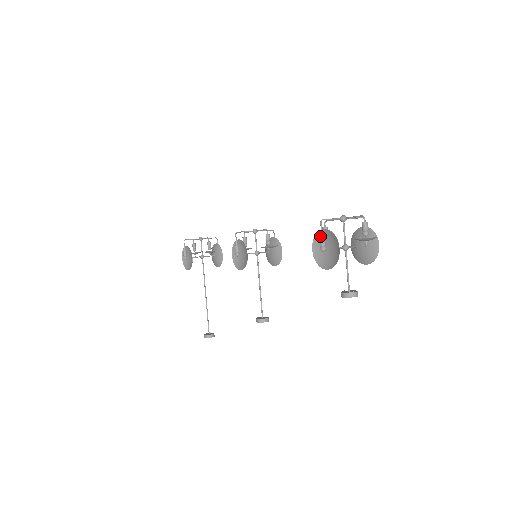
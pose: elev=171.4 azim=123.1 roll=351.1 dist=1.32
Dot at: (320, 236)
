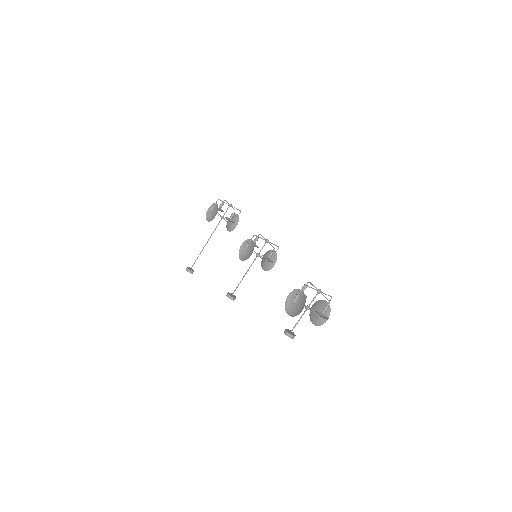
Dot at: (298, 292)
